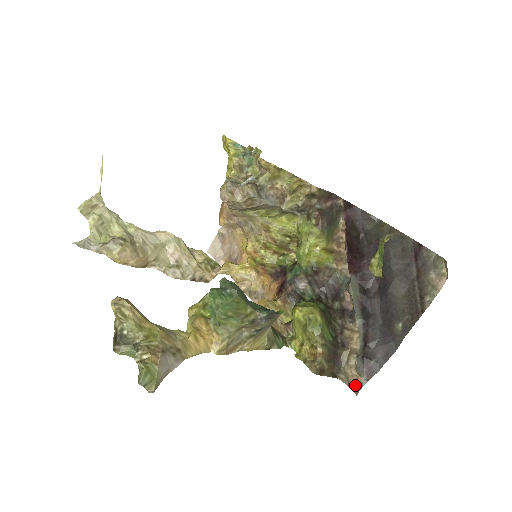
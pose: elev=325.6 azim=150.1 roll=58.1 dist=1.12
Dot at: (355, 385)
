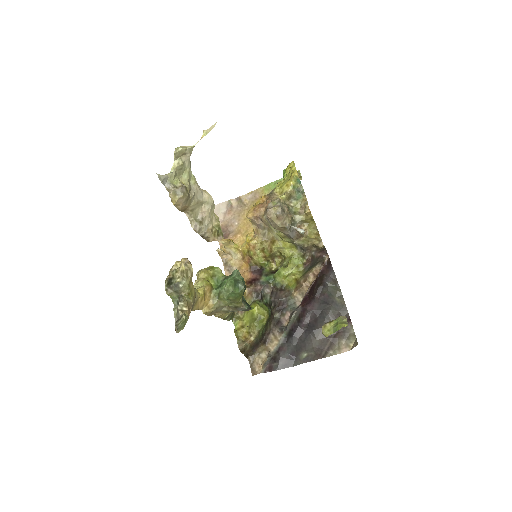
Dot at: (255, 369)
